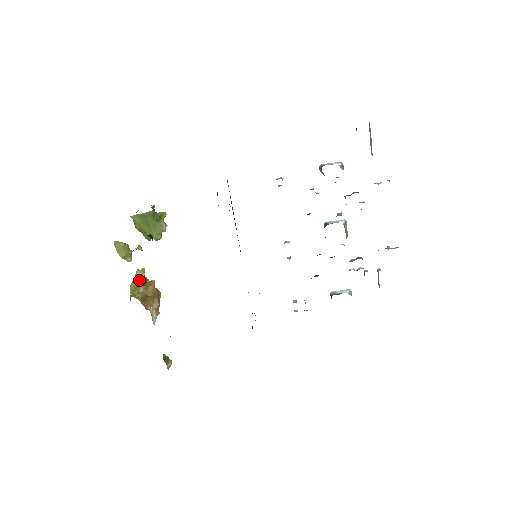
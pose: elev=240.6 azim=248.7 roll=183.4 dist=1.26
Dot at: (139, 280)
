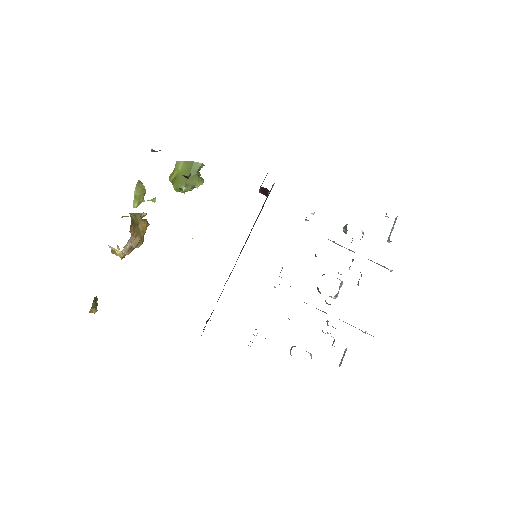
Dot at: occluded
